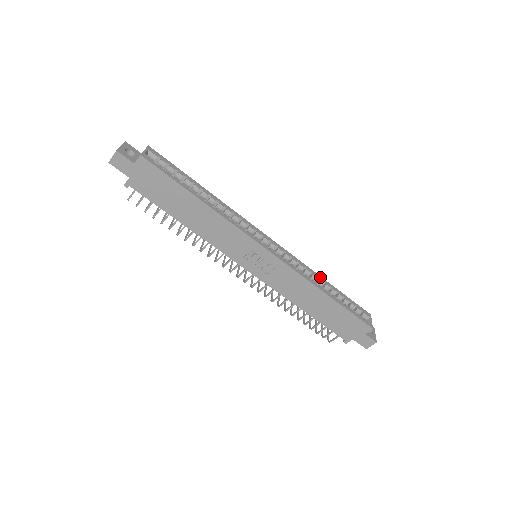
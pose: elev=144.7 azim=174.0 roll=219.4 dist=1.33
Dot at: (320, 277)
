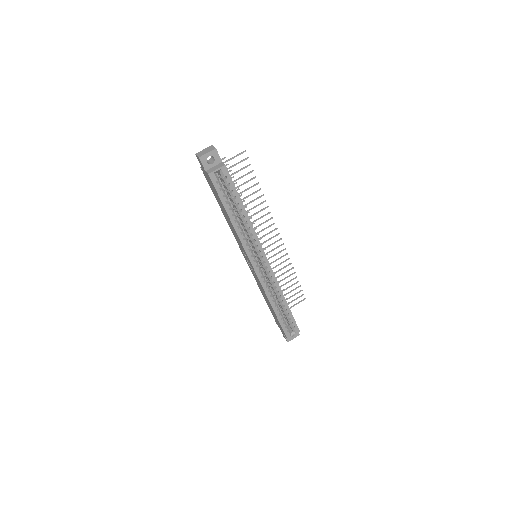
Dot at: (283, 297)
